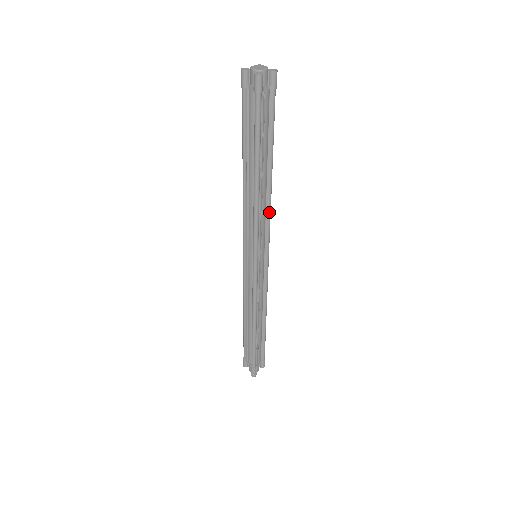
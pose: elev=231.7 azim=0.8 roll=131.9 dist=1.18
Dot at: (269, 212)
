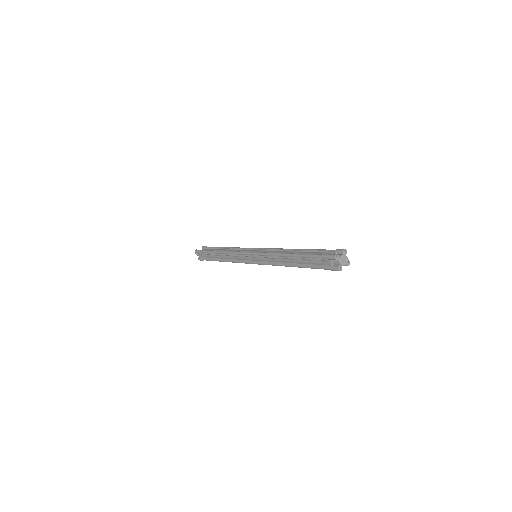
Dot at: occluded
